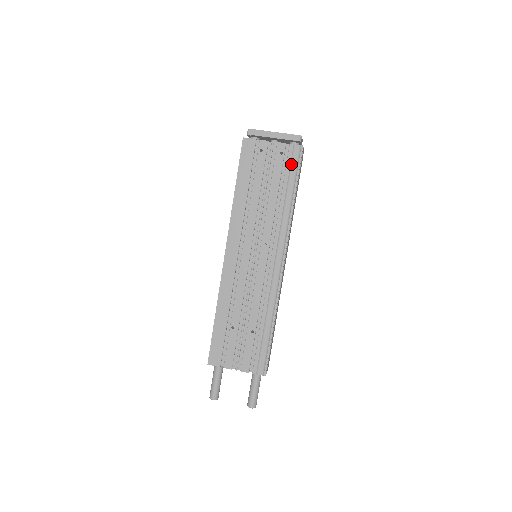
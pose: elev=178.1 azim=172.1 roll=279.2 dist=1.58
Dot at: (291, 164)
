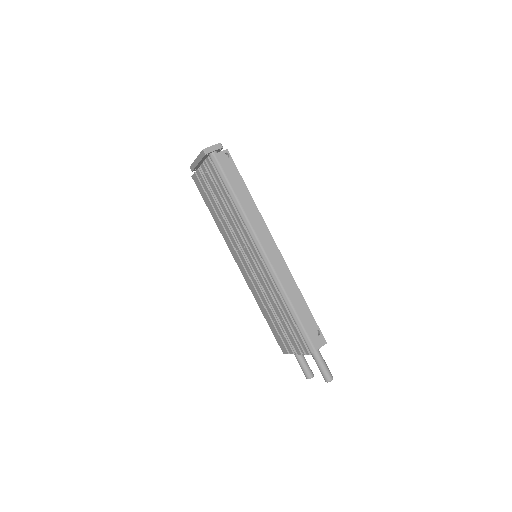
Dot at: (214, 176)
